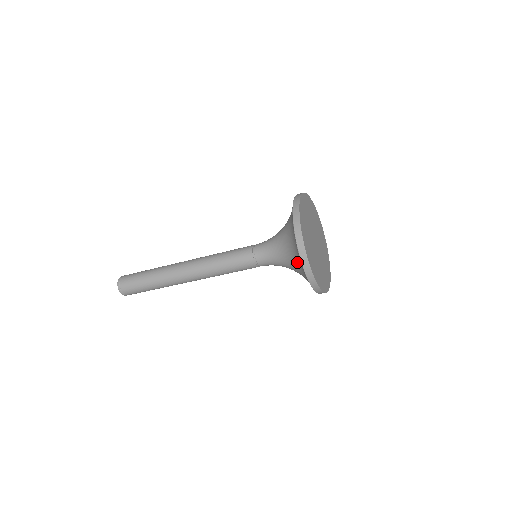
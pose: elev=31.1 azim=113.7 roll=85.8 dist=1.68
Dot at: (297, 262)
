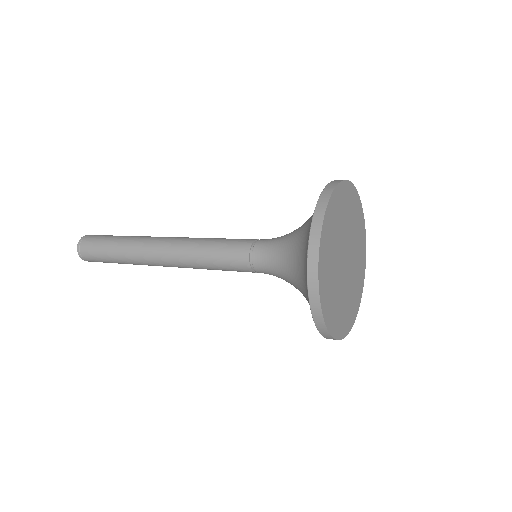
Dot at: (305, 286)
